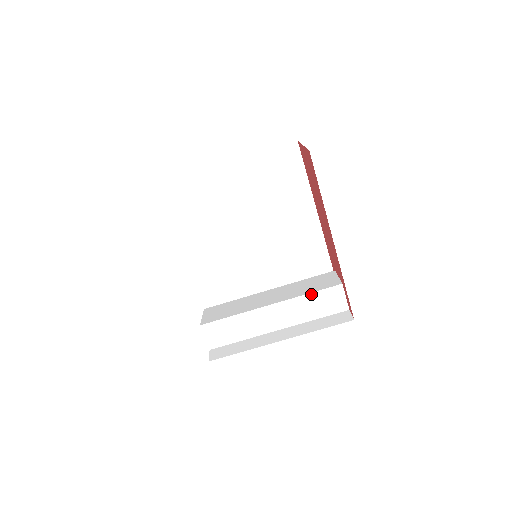
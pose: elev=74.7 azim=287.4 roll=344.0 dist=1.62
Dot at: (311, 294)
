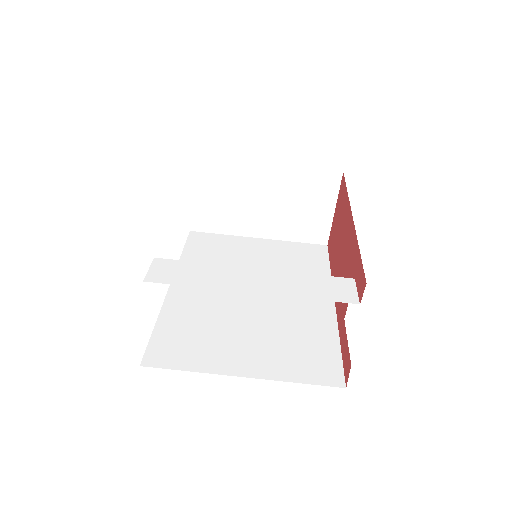
Dot at: (311, 275)
